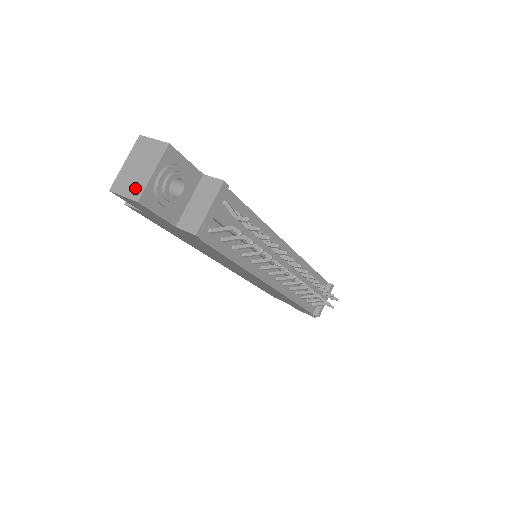
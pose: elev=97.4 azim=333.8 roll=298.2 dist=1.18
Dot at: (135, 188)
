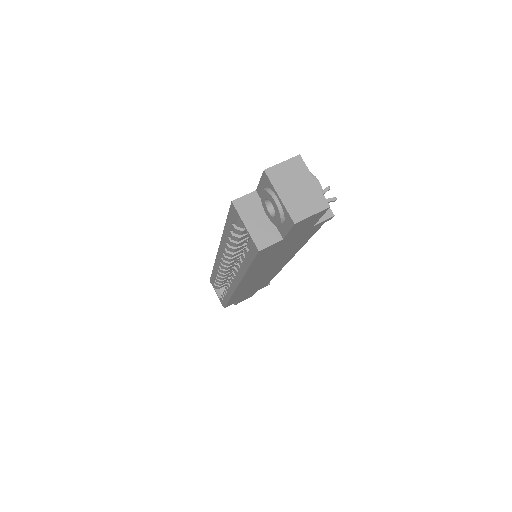
Dot at: (315, 201)
